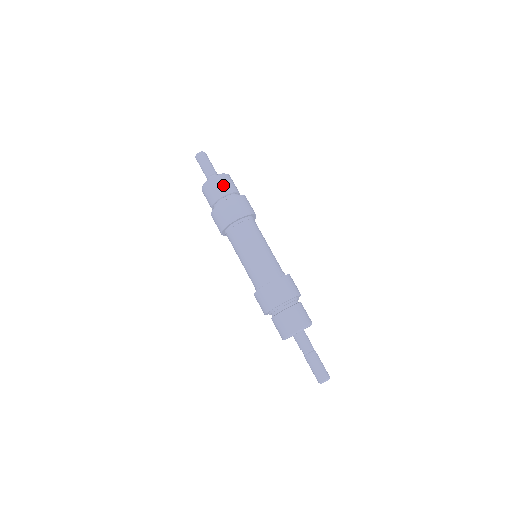
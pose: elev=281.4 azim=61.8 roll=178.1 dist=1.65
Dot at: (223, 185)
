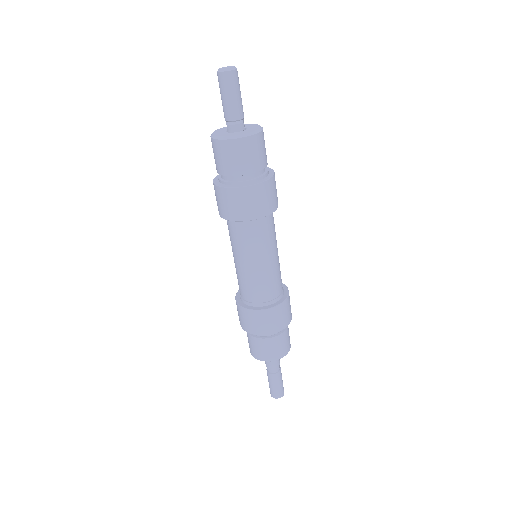
Dot at: (244, 157)
